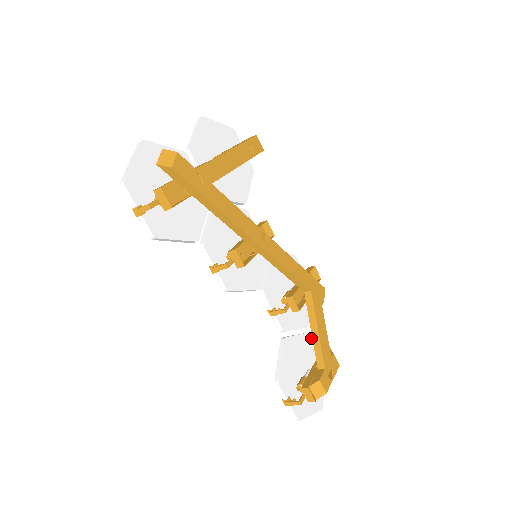
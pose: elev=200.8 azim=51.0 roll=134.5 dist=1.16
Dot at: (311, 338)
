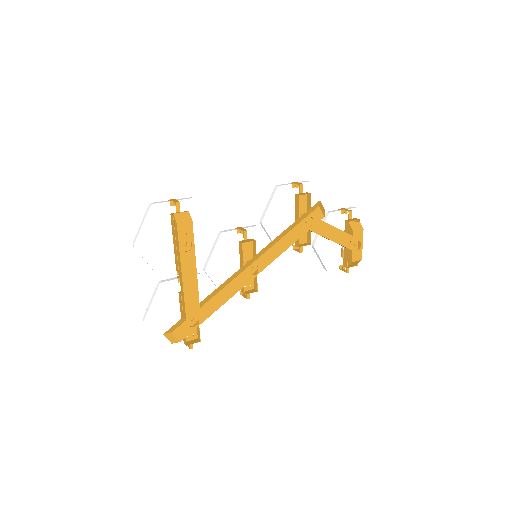
Dot at: (333, 213)
